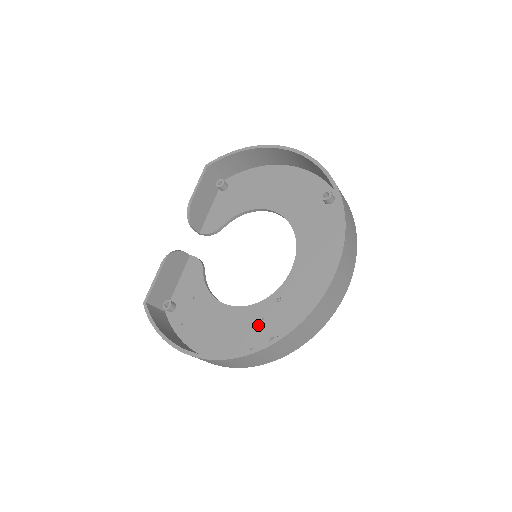
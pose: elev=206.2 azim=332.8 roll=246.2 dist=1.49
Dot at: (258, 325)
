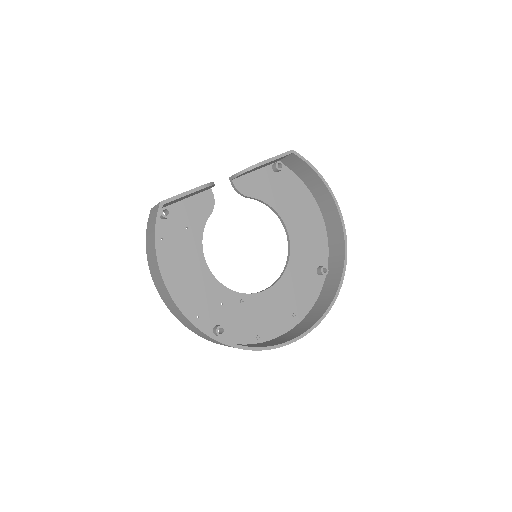
Dot at: (216, 305)
